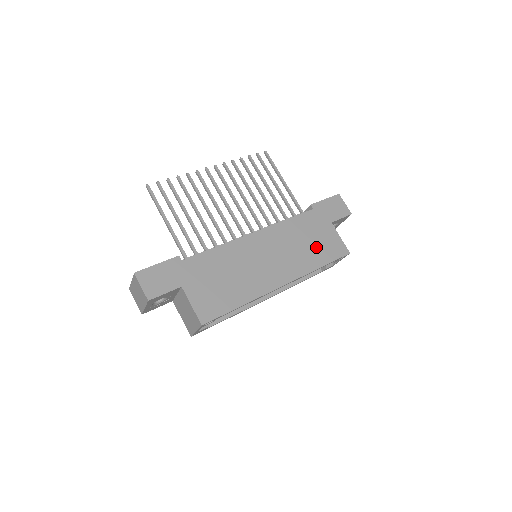
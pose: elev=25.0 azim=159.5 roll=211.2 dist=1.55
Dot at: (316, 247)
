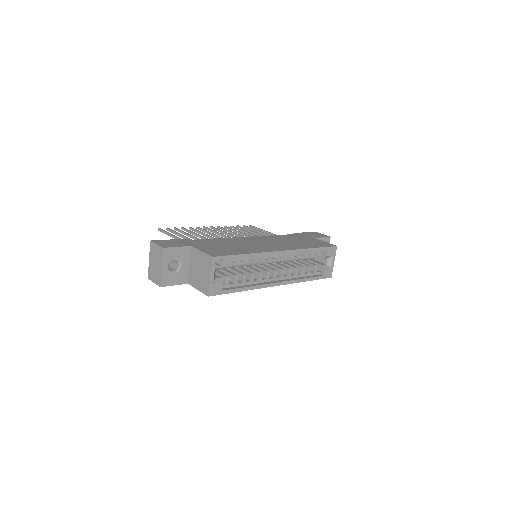
Dot at: (305, 243)
